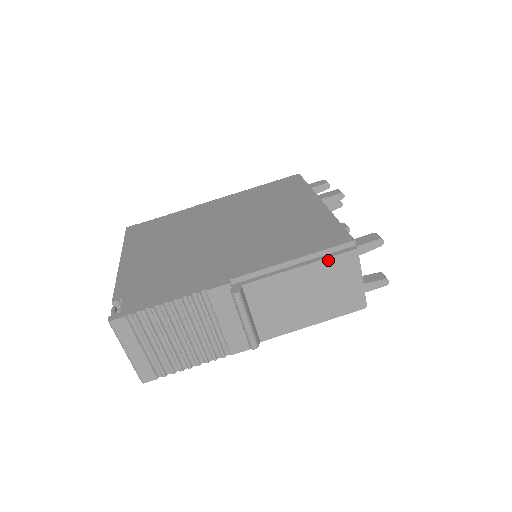
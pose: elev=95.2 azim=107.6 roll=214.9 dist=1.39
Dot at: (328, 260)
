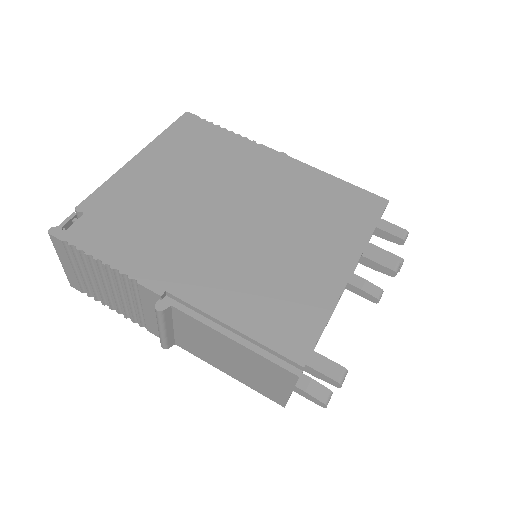
Dot at: (264, 358)
